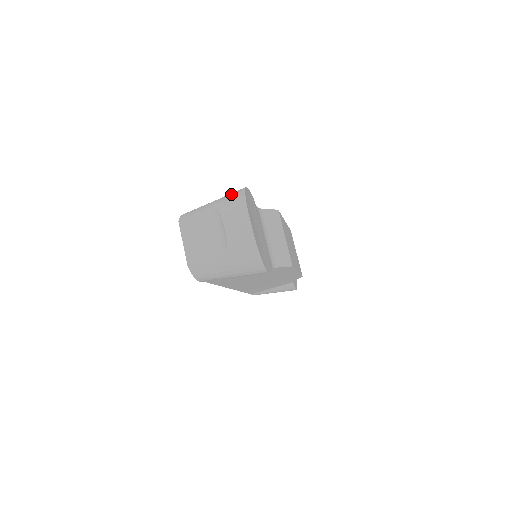
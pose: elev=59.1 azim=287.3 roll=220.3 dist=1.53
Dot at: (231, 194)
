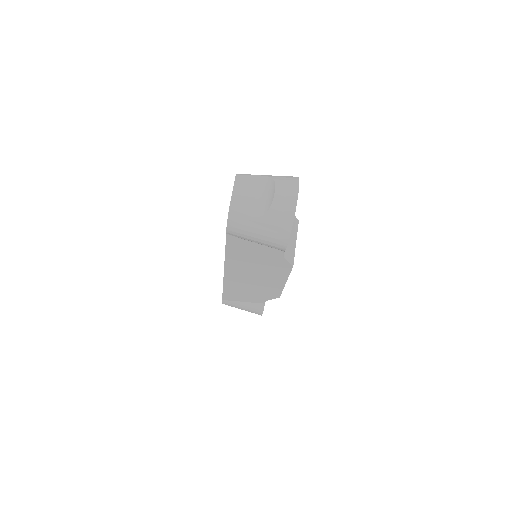
Dot at: (285, 176)
